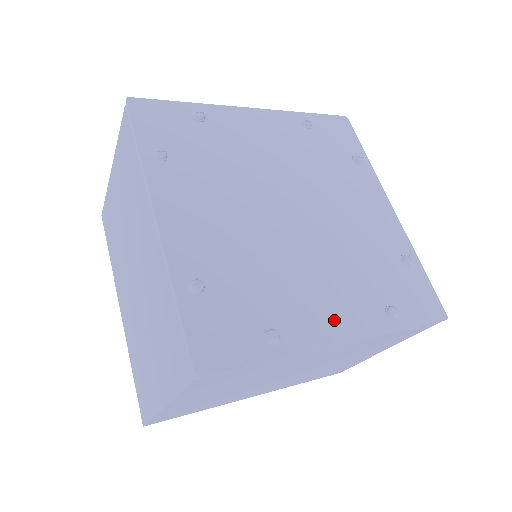
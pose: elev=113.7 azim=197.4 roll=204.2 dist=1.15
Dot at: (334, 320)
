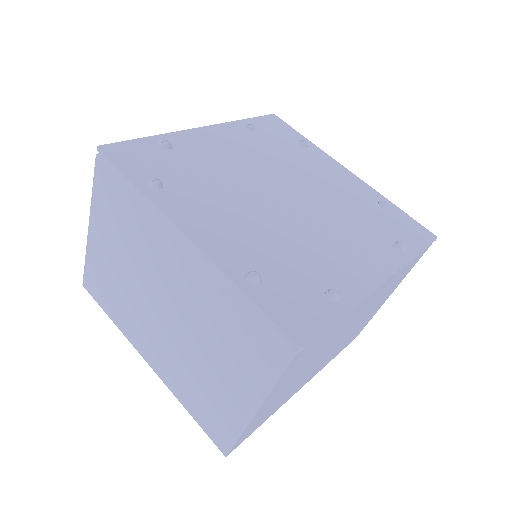
Dot at: (366, 266)
